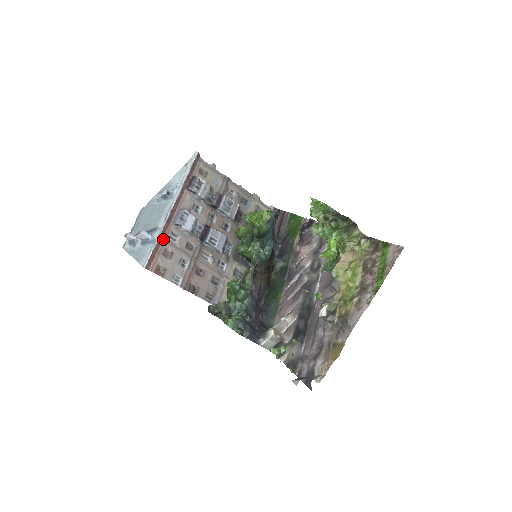
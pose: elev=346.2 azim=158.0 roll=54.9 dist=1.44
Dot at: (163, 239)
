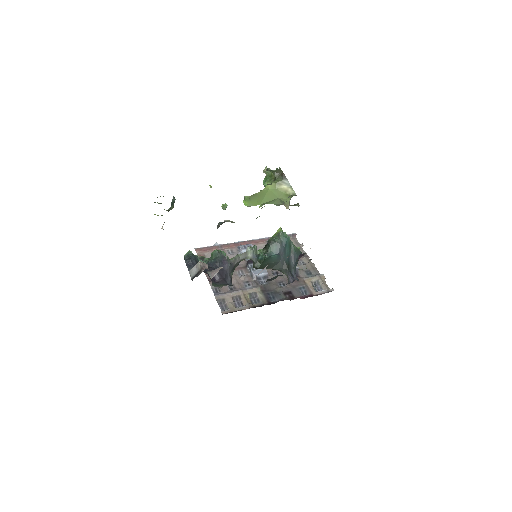
Dot at: (222, 248)
